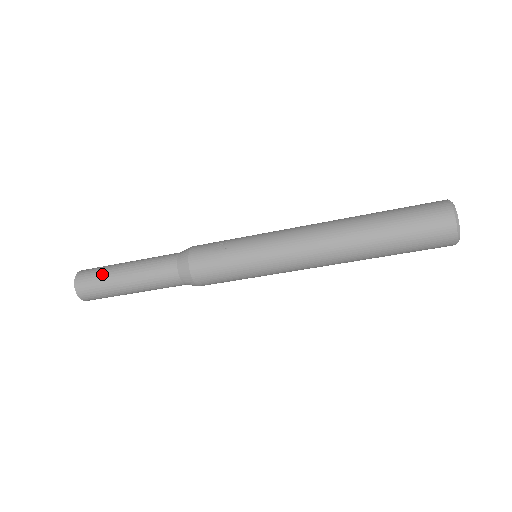
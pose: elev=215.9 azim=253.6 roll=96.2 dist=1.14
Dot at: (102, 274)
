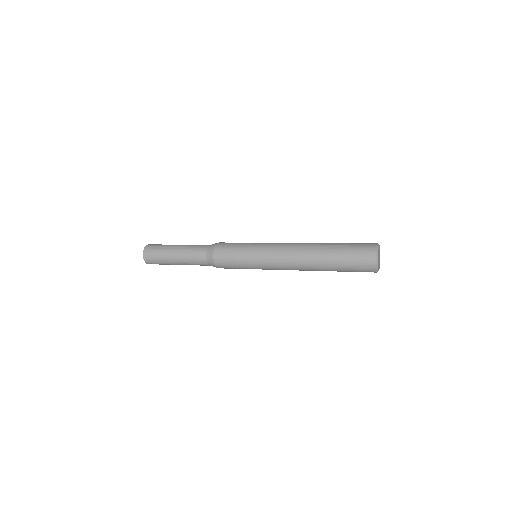
Dot at: (163, 264)
